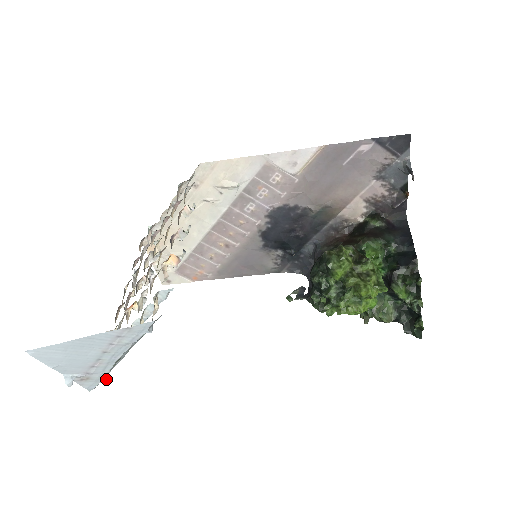
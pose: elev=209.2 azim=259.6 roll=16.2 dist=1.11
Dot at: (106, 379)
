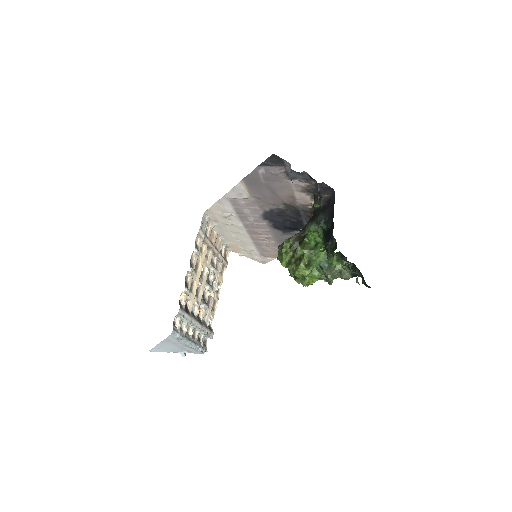
Dot at: (201, 350)
